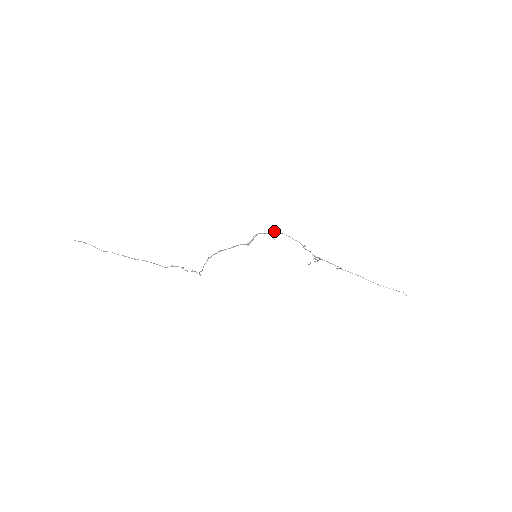
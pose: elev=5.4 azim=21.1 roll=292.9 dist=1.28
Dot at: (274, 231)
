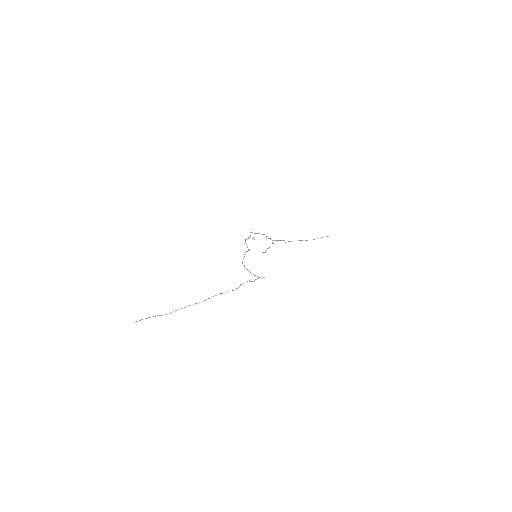
Dot at: occluded
